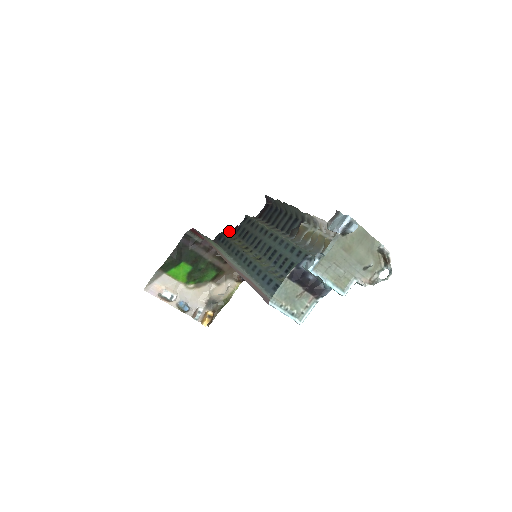
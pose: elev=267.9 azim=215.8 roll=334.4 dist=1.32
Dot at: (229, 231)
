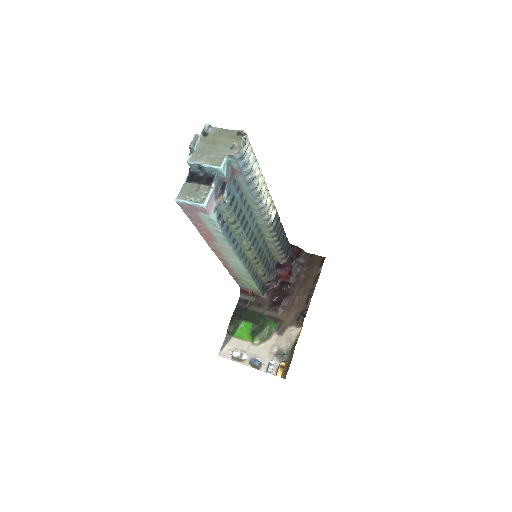
Dot at: (272, 282)
